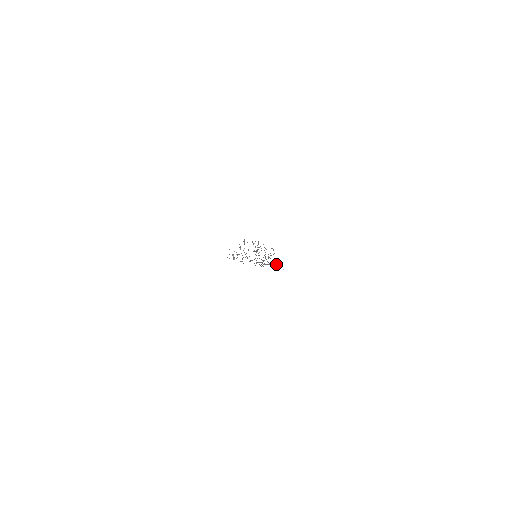
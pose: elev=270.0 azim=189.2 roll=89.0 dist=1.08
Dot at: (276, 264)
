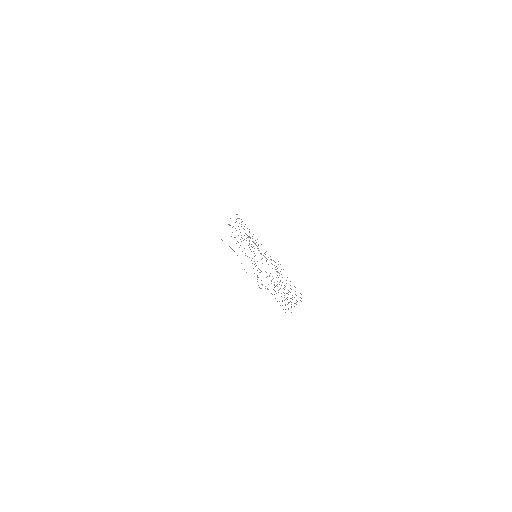
Dot at: occluded
